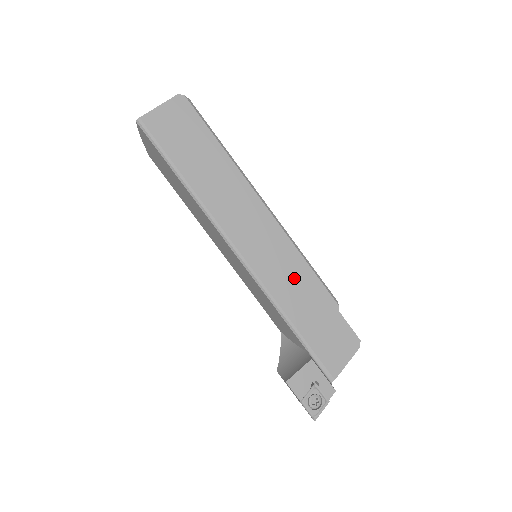
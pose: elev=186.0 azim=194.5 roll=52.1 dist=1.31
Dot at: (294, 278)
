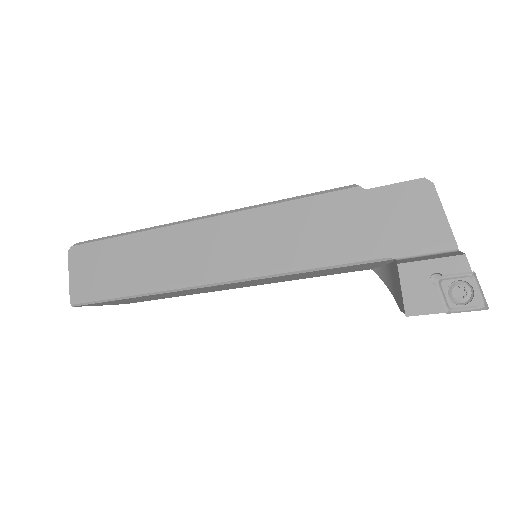
Dot at: (293, 228)
